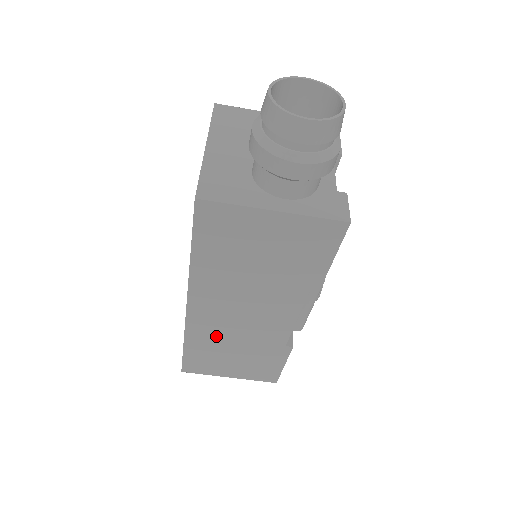
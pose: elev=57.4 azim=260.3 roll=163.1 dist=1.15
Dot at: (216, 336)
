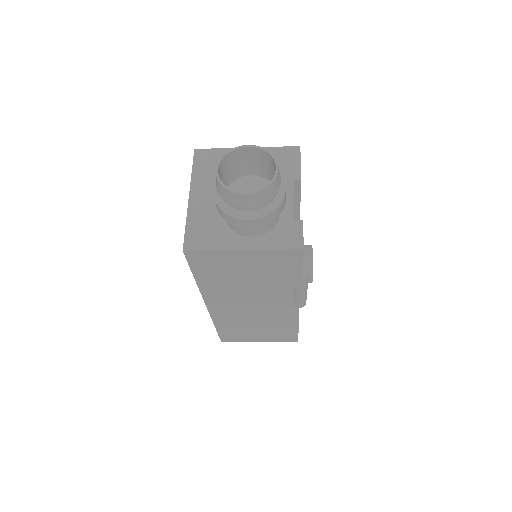
Dot at: (237, 320)
